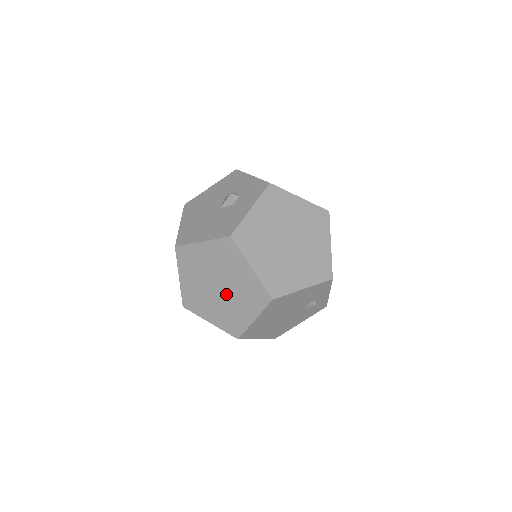
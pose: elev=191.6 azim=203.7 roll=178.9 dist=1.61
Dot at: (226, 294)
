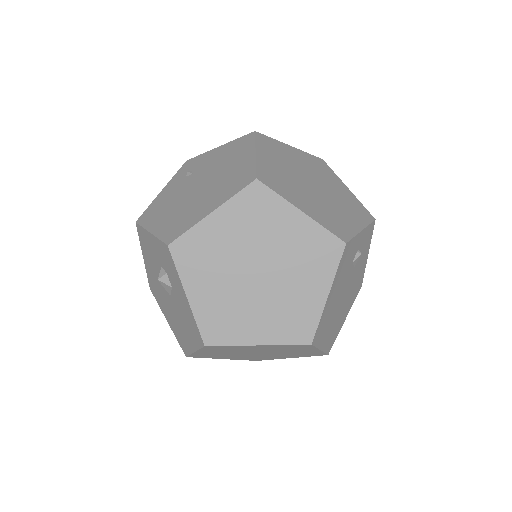
Dot at: (271, 353)
